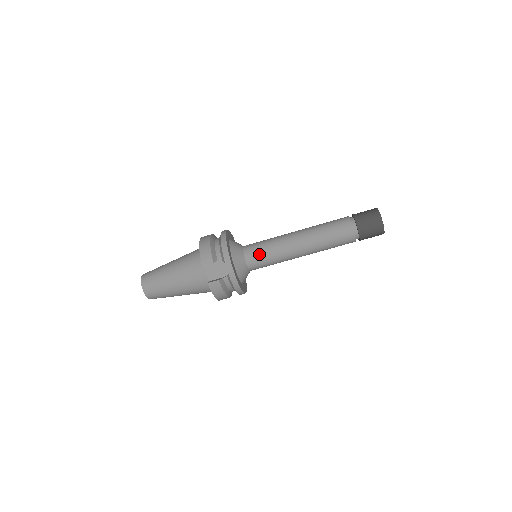
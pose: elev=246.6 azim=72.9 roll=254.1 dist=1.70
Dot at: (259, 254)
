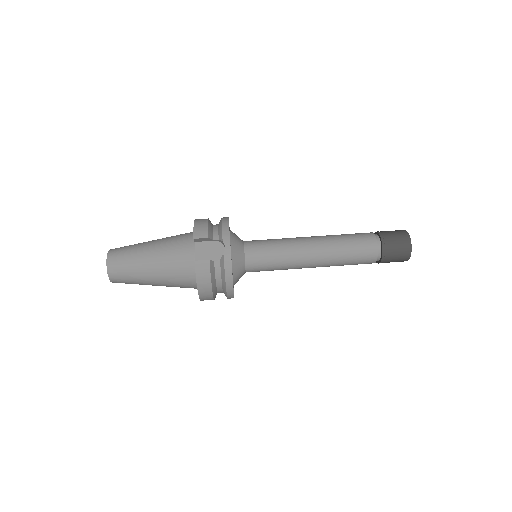
Dot at: (262, 249)
